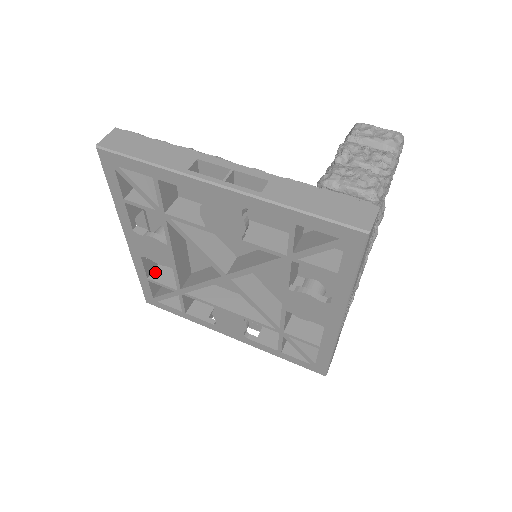
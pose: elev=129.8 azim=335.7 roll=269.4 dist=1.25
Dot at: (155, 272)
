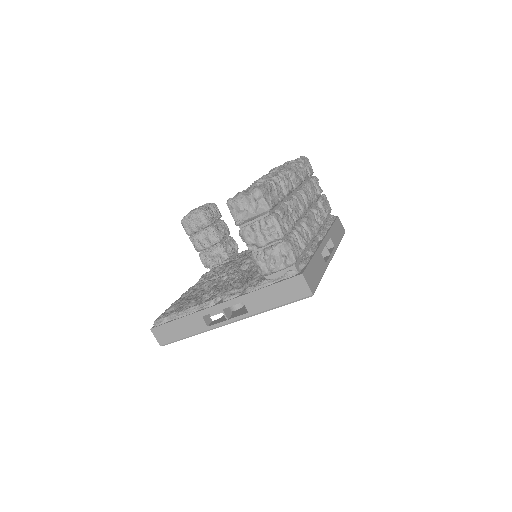
Dot at: occluded
